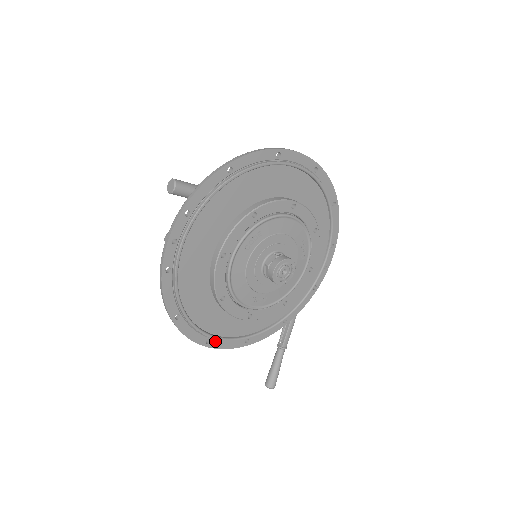
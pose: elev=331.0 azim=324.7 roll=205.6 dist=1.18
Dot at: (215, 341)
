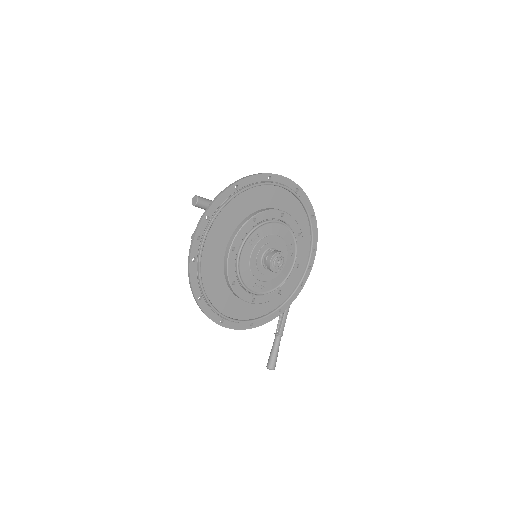
Dot at: (227, 322)
